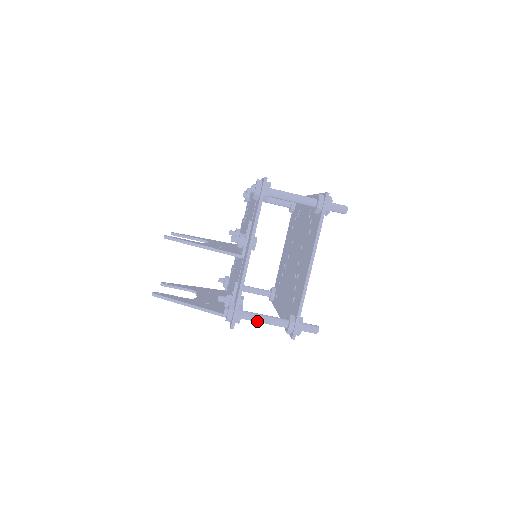
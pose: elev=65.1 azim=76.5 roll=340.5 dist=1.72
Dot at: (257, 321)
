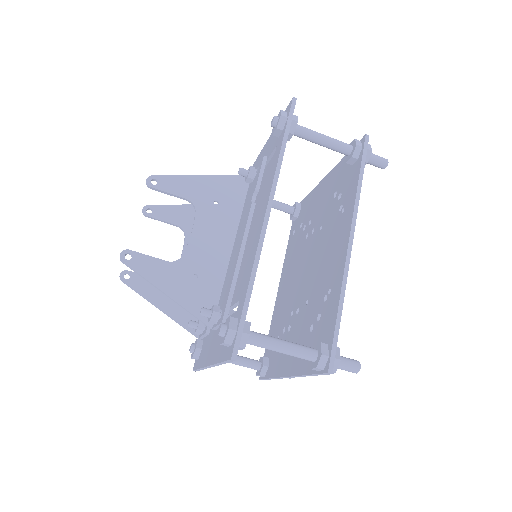
Dot at: occluded
